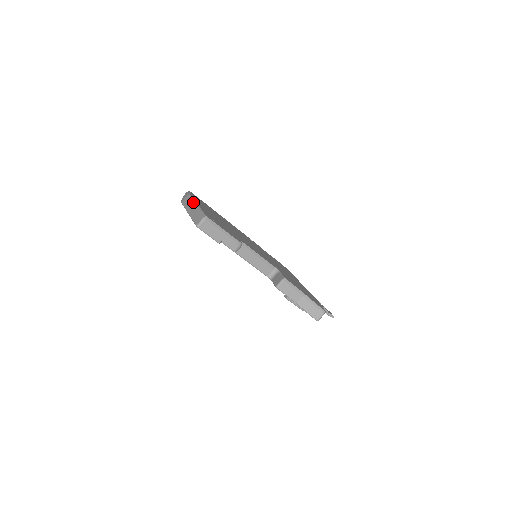
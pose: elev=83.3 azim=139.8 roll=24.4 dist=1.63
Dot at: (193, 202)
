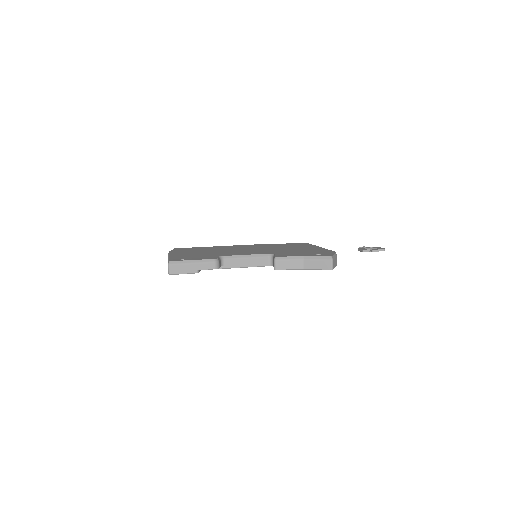
Dot at: occluded
